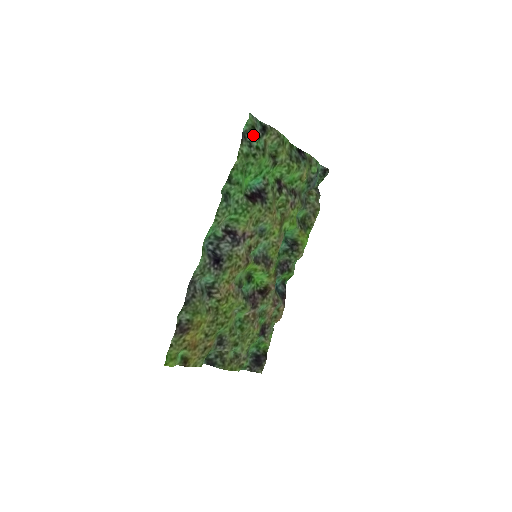
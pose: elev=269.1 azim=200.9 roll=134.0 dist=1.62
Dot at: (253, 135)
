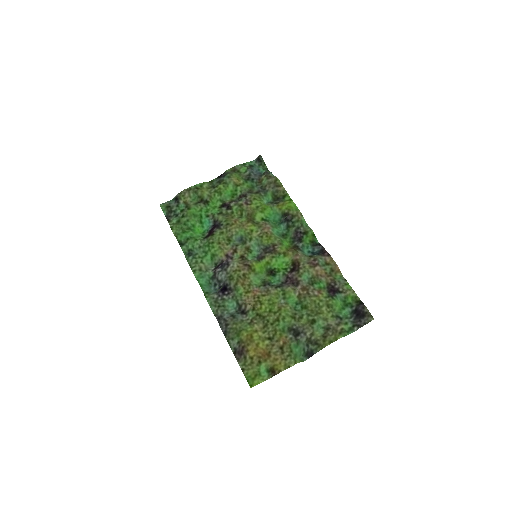
Dot at: (172, 210)
